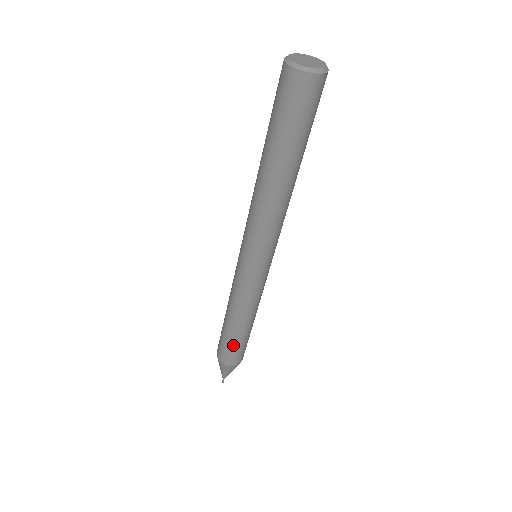
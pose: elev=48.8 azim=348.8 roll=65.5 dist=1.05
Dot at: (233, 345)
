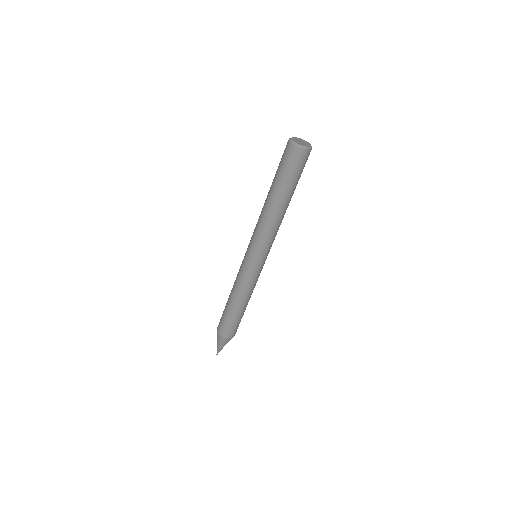
Dot at: (231, 320)
